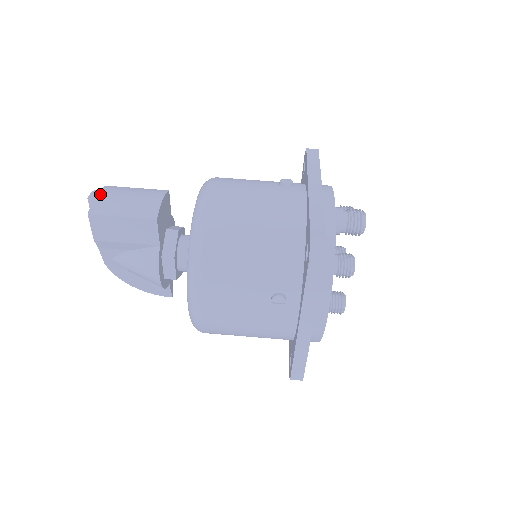
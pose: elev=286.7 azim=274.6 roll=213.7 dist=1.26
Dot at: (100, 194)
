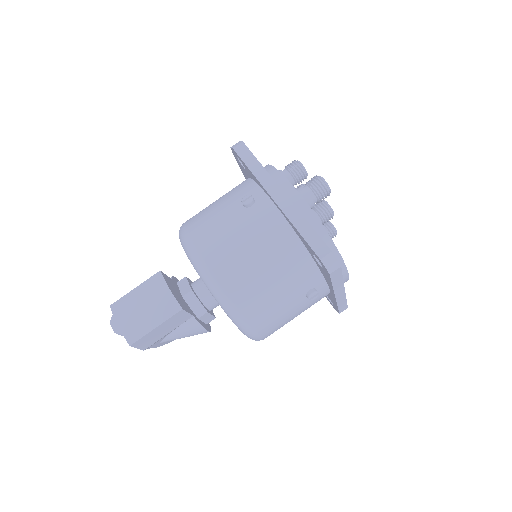
Dot at: (119, 321)
